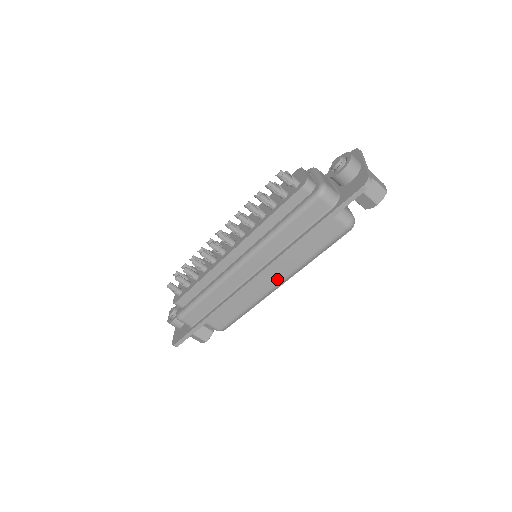
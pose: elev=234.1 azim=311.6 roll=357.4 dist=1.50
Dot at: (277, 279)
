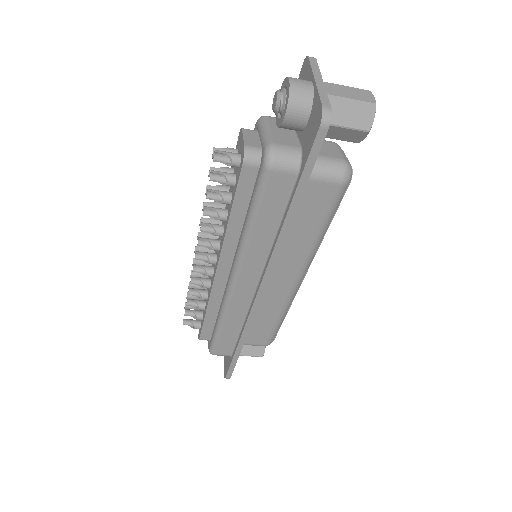
Dot at: (292, 276)
